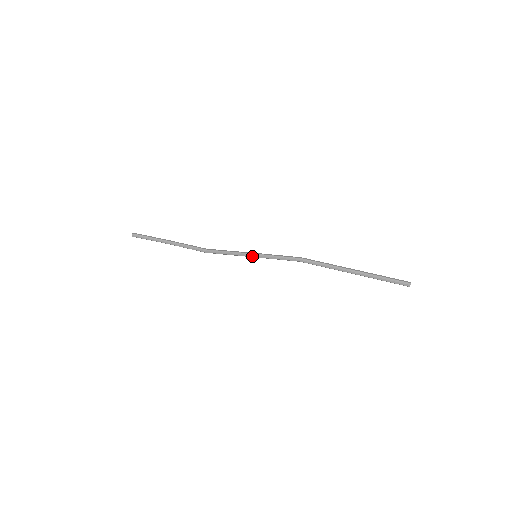
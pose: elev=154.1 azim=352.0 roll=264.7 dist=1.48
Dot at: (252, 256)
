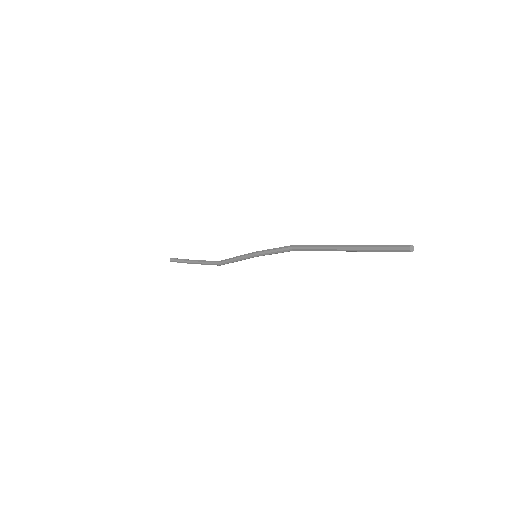
Dot at: (251, 255)
